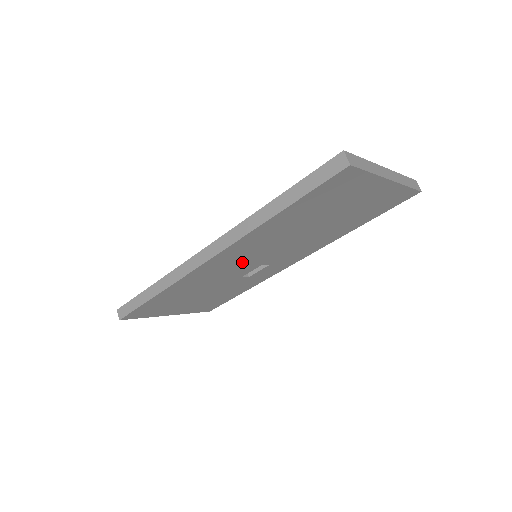
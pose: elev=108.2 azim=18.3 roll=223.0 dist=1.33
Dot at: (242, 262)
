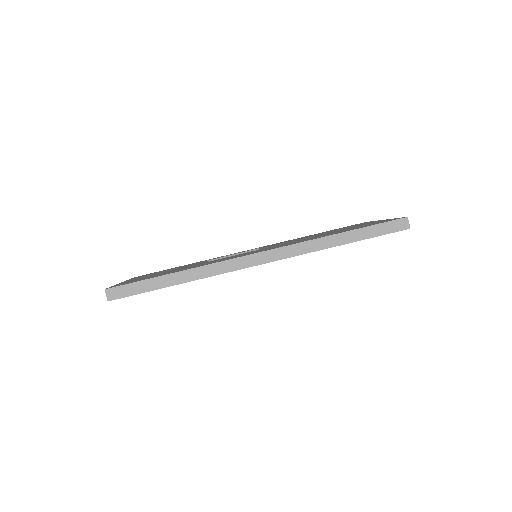
Dot at: occluded
